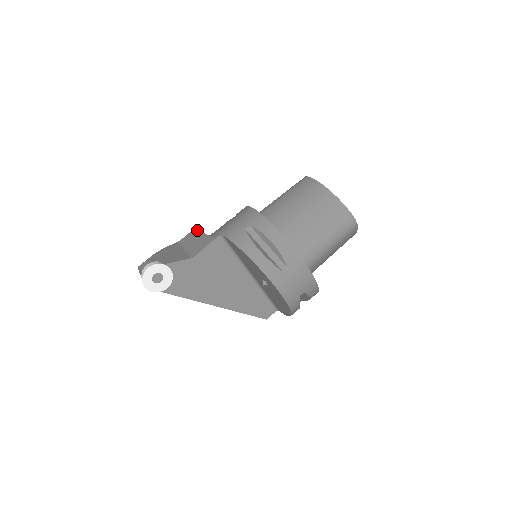
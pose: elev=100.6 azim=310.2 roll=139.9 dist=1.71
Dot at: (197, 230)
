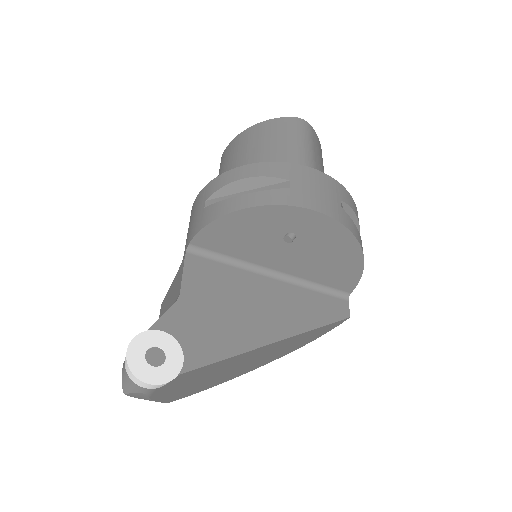
Dot at: (164, 298)
